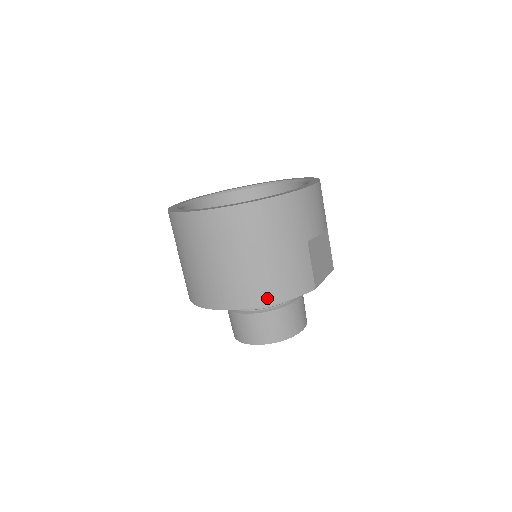
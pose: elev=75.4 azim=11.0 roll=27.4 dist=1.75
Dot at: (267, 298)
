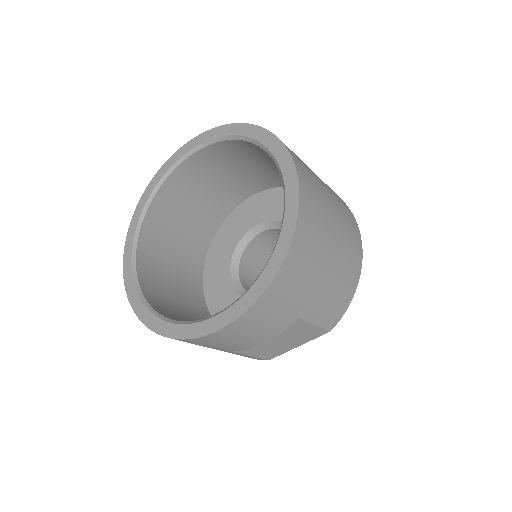
Dot at: occluded
